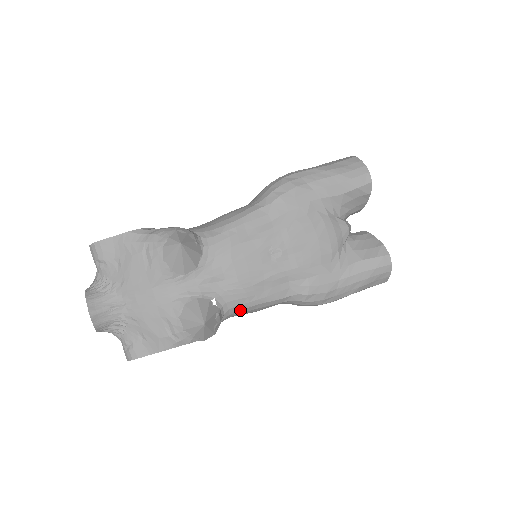
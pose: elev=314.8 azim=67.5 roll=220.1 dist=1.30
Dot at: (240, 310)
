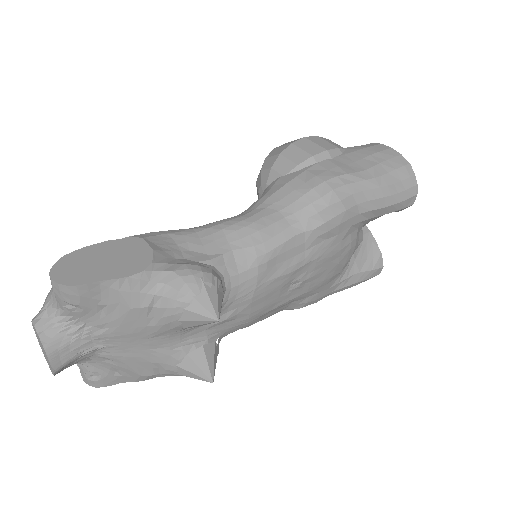
Dot at: occluded
